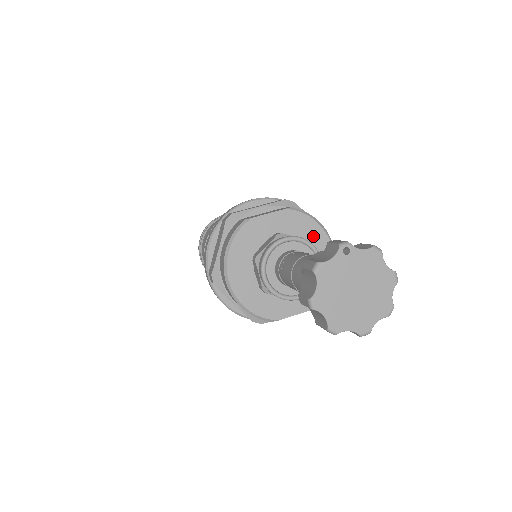
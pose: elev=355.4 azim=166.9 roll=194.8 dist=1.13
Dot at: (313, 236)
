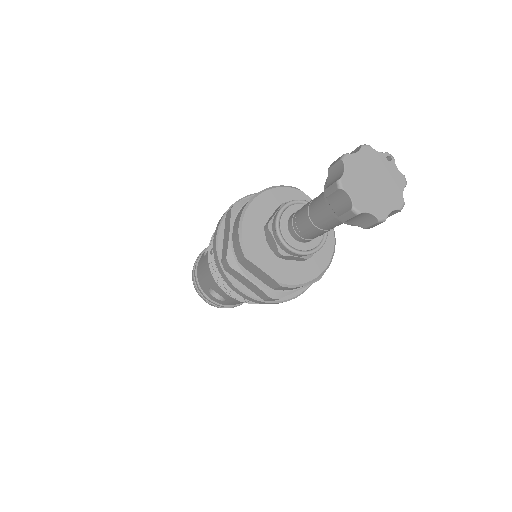
Dot at: occluded
